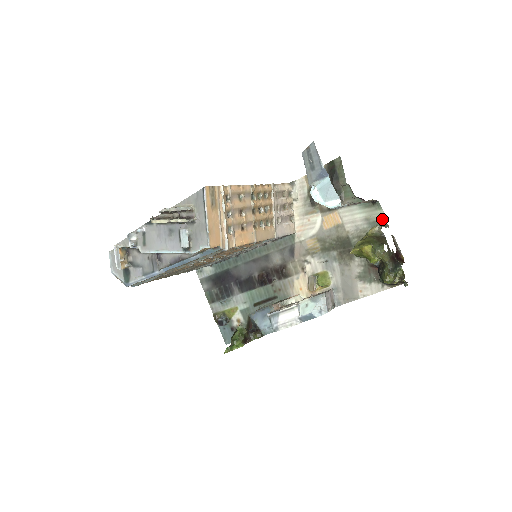
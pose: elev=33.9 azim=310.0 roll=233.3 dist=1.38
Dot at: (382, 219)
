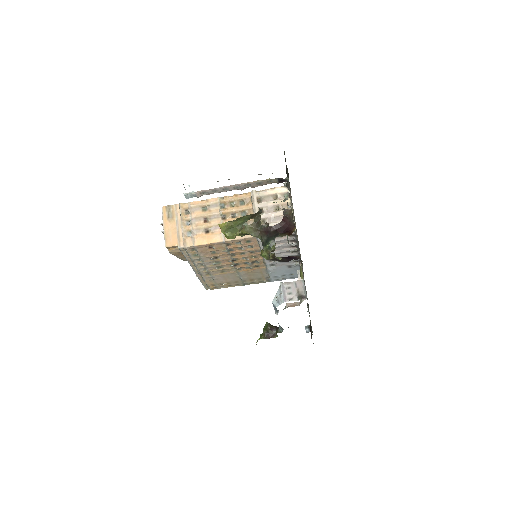
Dot at: occluded
